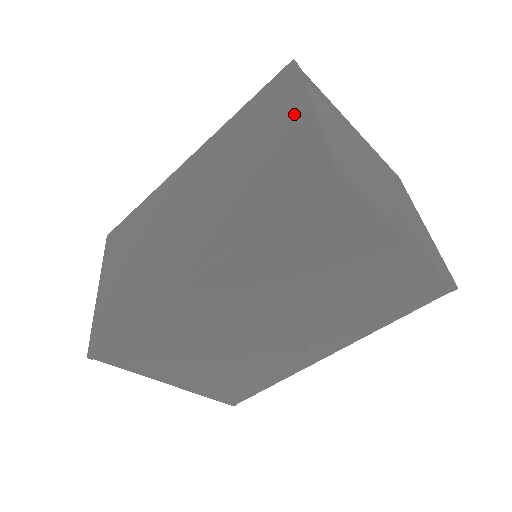
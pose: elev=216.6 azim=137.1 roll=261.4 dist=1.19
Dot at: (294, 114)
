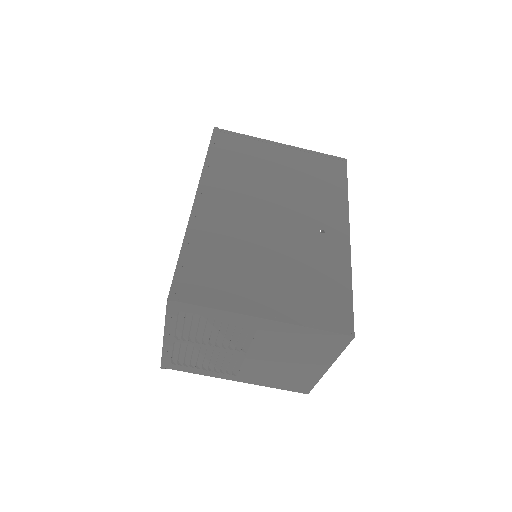
Dot at: occluded
